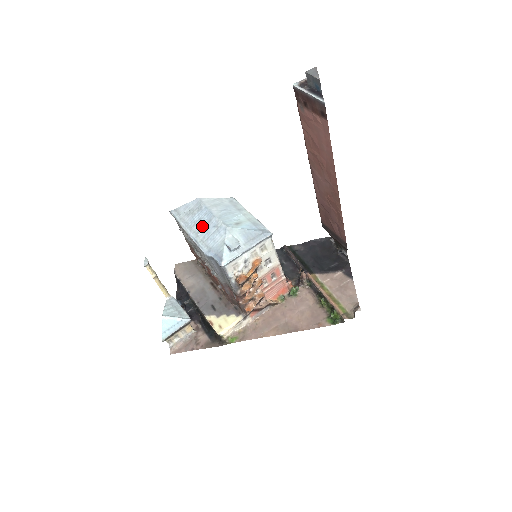
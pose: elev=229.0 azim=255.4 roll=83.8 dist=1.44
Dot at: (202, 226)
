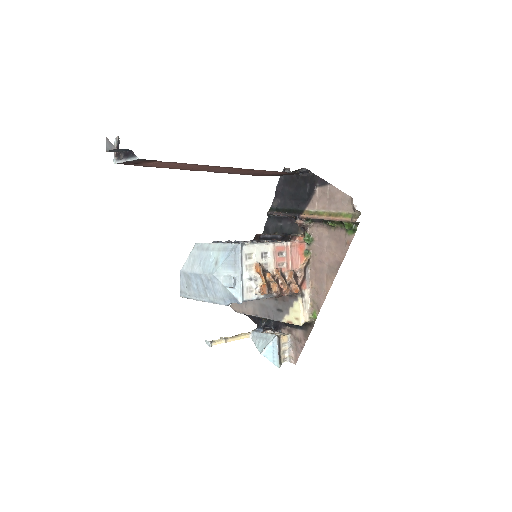
Dot at: (203, 288)
